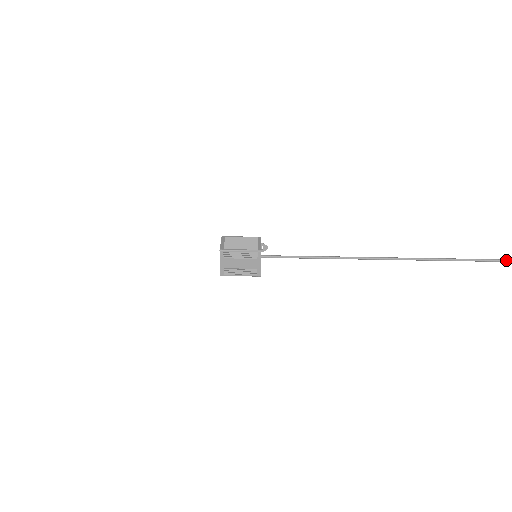
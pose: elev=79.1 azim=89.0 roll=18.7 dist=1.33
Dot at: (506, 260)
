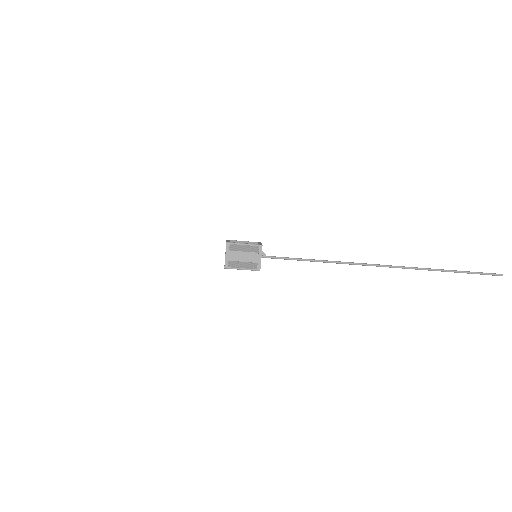
Dot at: (466, 271)
